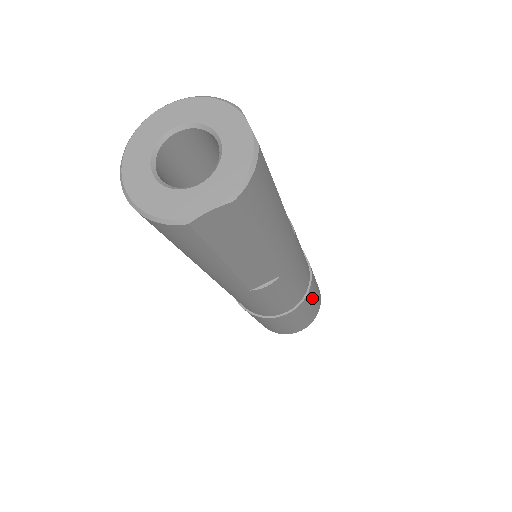
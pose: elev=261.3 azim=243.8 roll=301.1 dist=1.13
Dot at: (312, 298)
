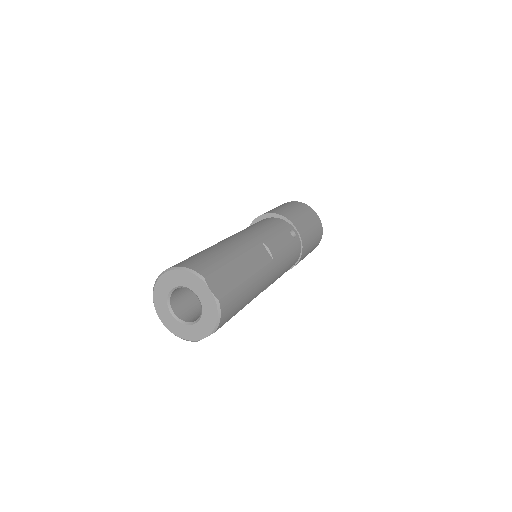
Dot at: (309, 247)
